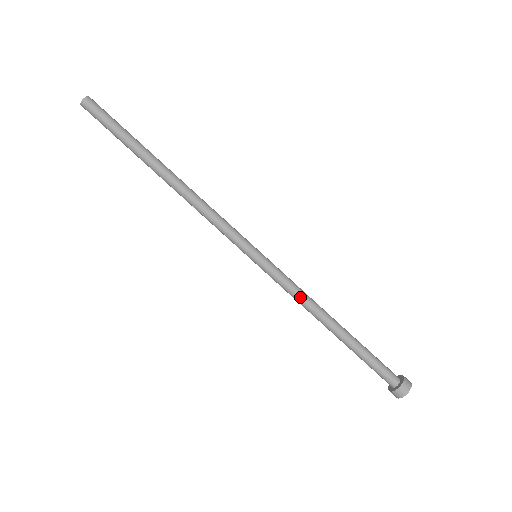
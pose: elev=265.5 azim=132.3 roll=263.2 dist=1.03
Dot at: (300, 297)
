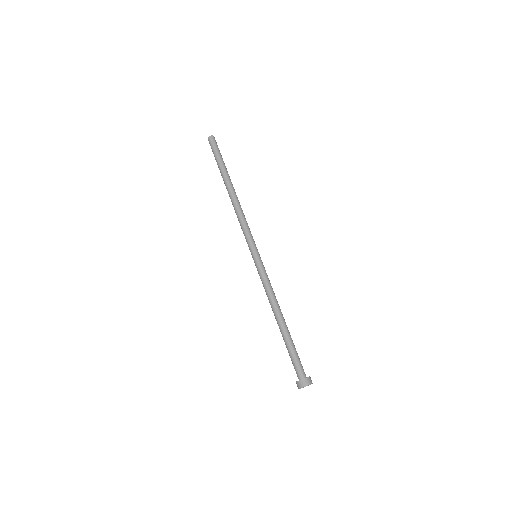
Dot at: (267, 292)
